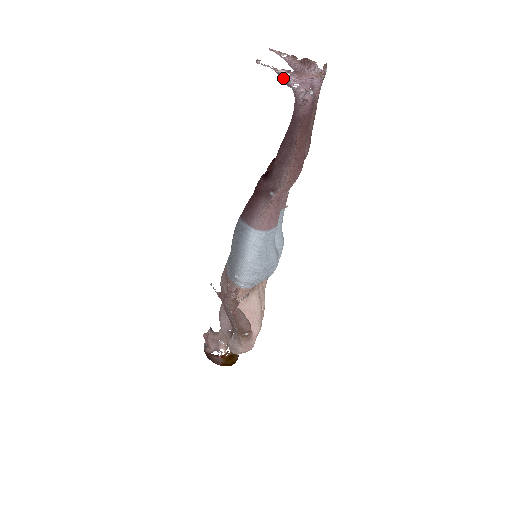
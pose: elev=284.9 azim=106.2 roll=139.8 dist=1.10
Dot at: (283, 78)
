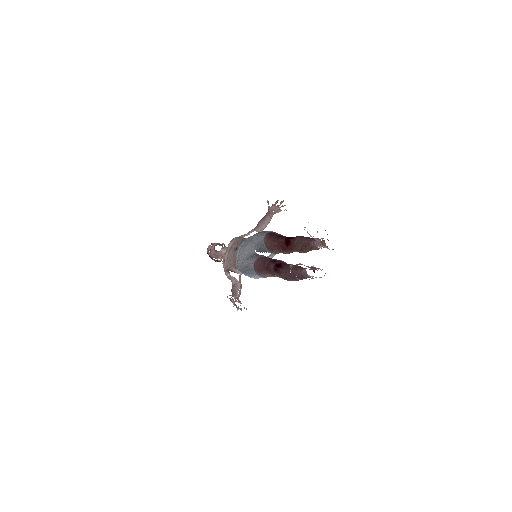
Dot at: occluded
